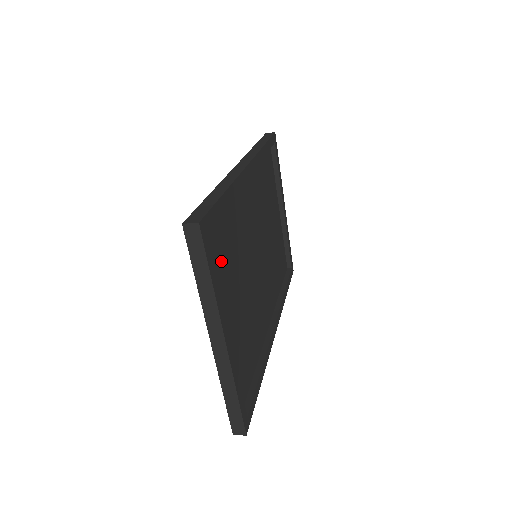
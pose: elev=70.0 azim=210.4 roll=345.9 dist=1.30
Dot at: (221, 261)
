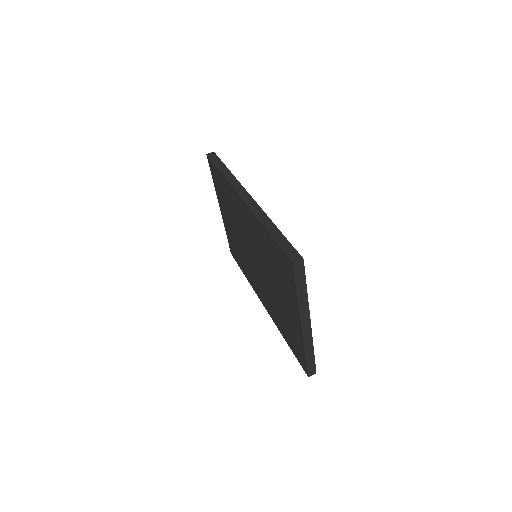
Dot at: occluded
